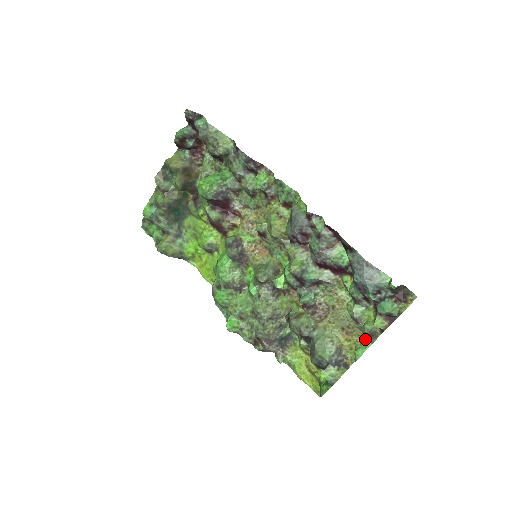
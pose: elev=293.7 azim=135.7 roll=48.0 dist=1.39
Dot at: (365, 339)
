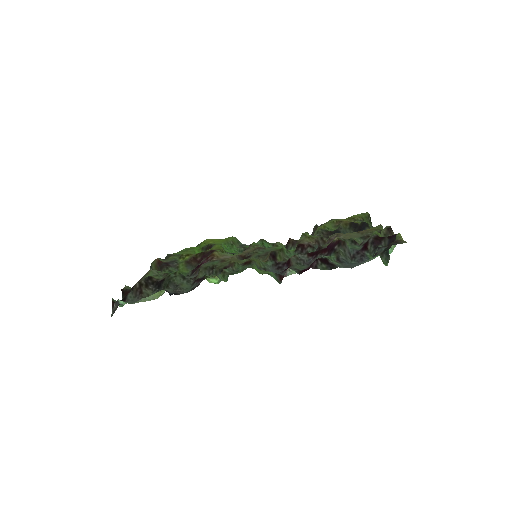
Dot at: (381, 230)
